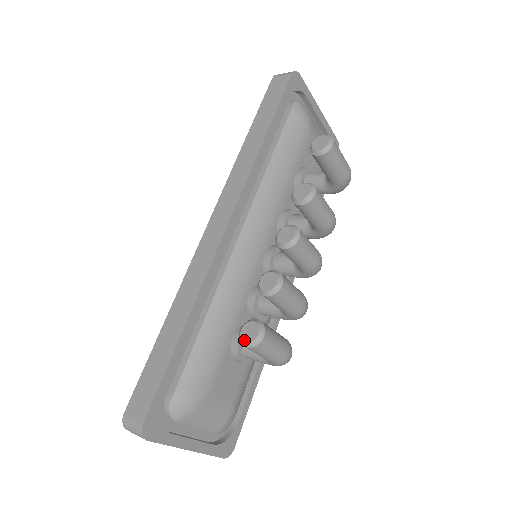
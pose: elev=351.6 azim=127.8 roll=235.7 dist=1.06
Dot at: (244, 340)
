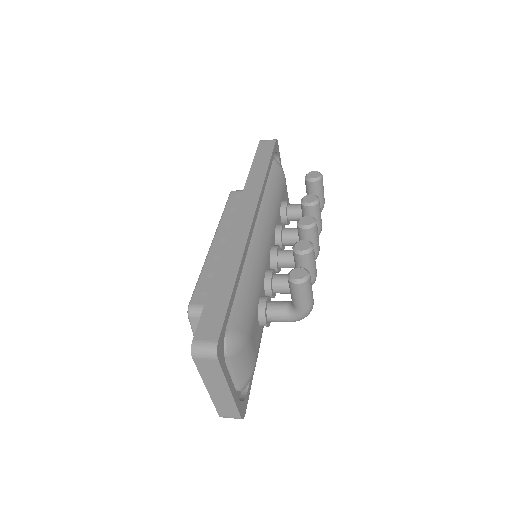
Dot at: (296, 278)
